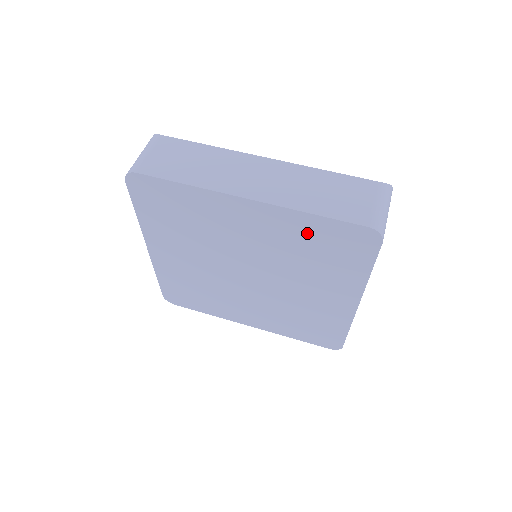
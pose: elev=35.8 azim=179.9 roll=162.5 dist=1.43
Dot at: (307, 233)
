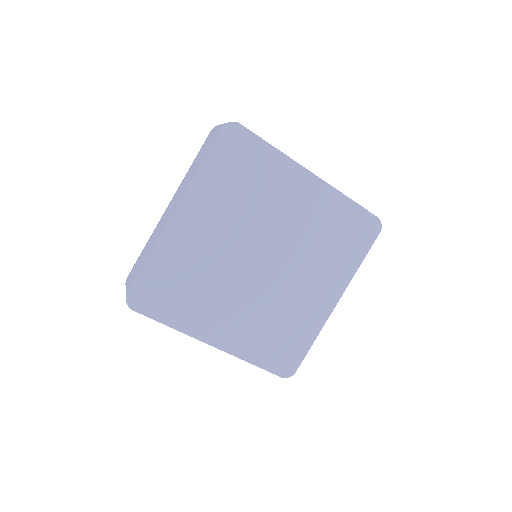
Dot at: (338, 216)
